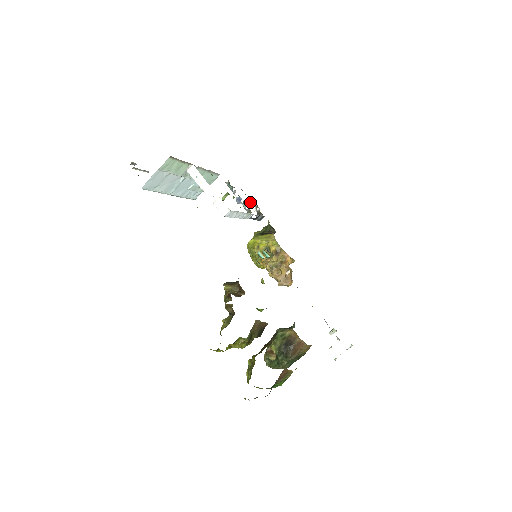
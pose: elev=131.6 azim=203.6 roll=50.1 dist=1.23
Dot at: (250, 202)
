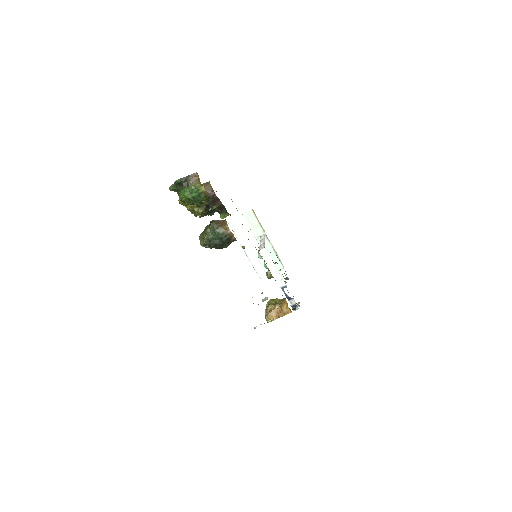
Dot at: occluded
